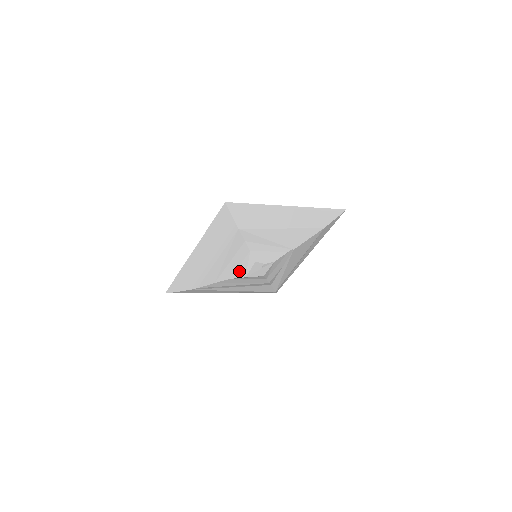
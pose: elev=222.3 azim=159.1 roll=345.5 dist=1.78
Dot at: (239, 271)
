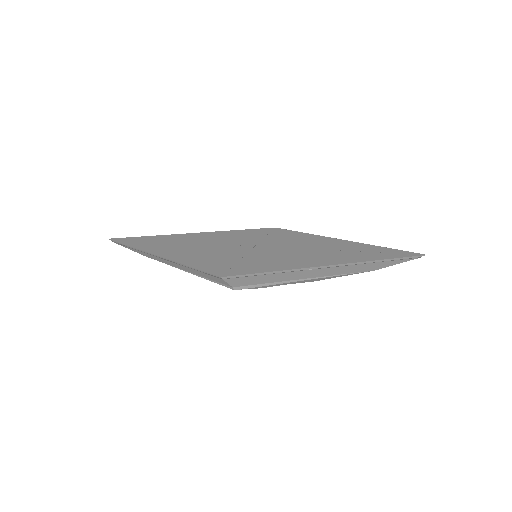
Dot at: occluded
